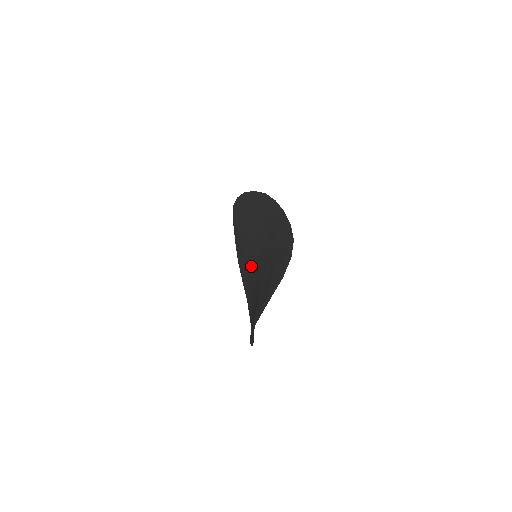
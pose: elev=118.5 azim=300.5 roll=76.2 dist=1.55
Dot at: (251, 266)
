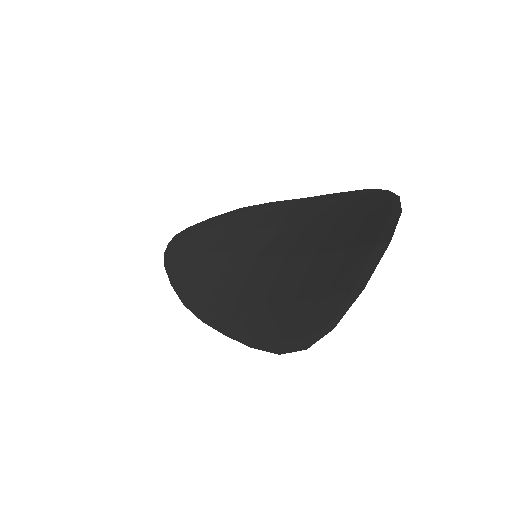
Dot at: (238, 279)
